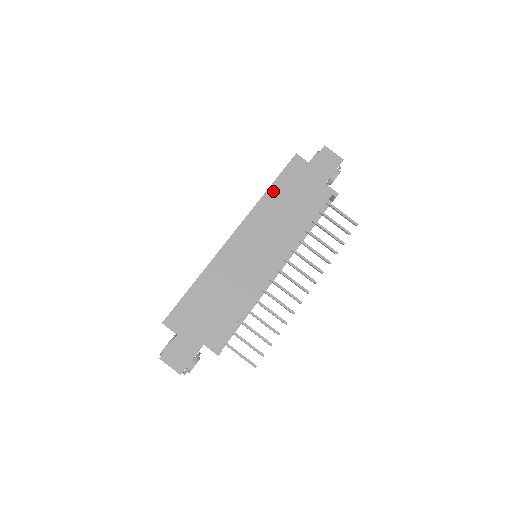
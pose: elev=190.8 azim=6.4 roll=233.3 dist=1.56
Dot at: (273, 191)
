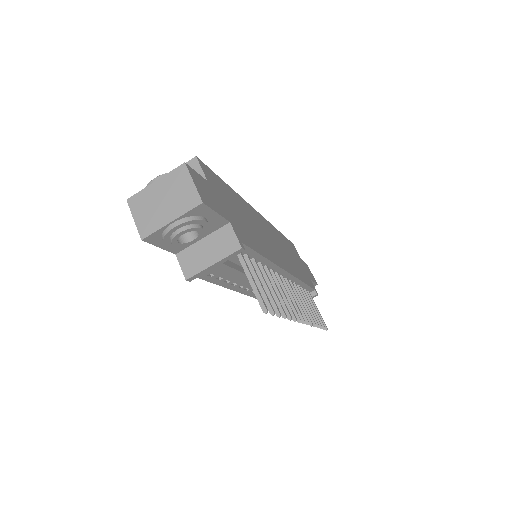
Dot at: (283, 237)
